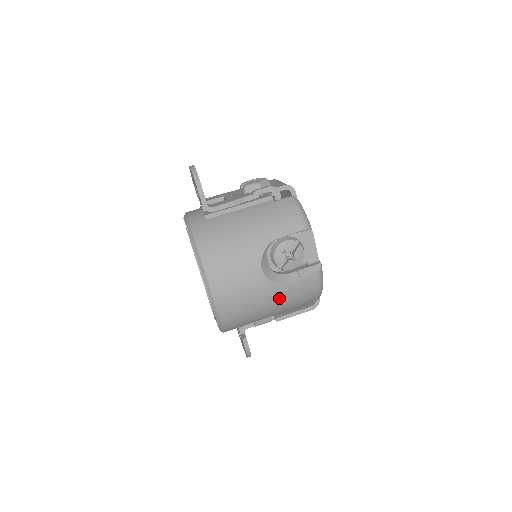
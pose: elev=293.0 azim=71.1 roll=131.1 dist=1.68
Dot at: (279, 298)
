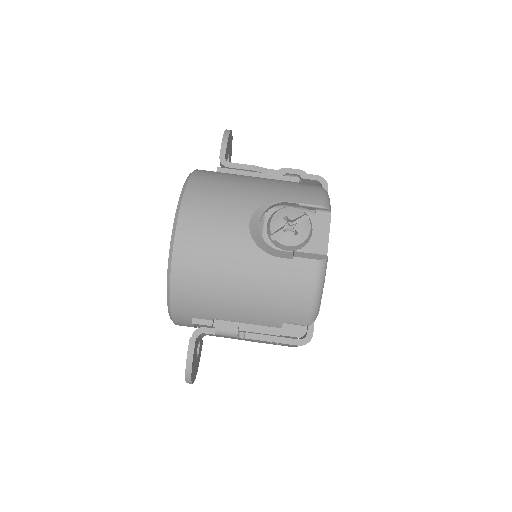
Dot at: (257, 275)
